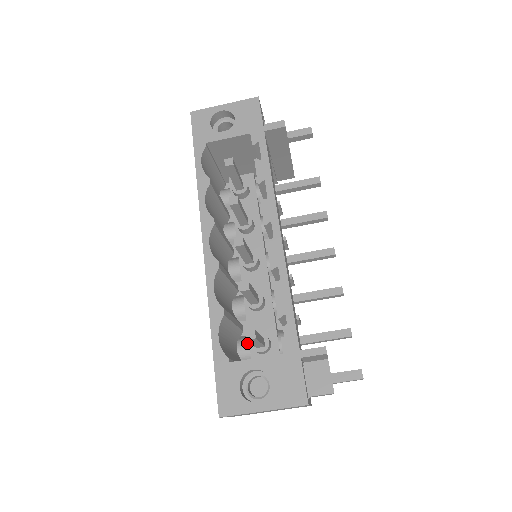
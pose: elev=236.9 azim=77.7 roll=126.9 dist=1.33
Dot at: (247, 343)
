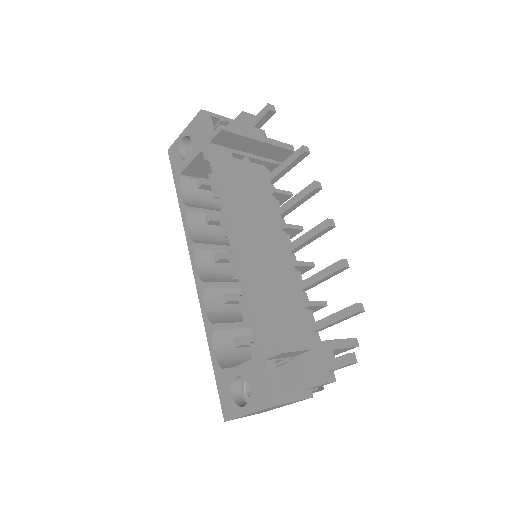
Dot at: occluded
